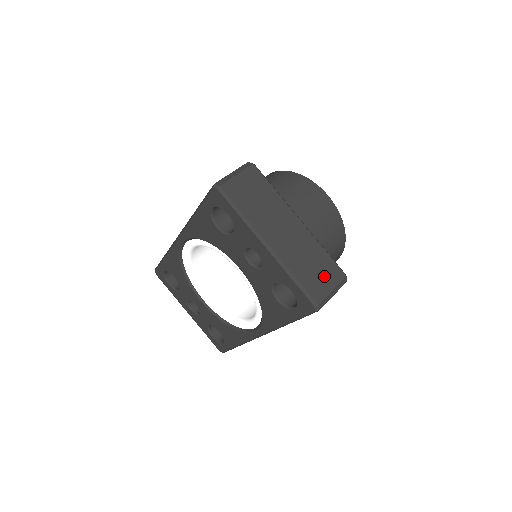
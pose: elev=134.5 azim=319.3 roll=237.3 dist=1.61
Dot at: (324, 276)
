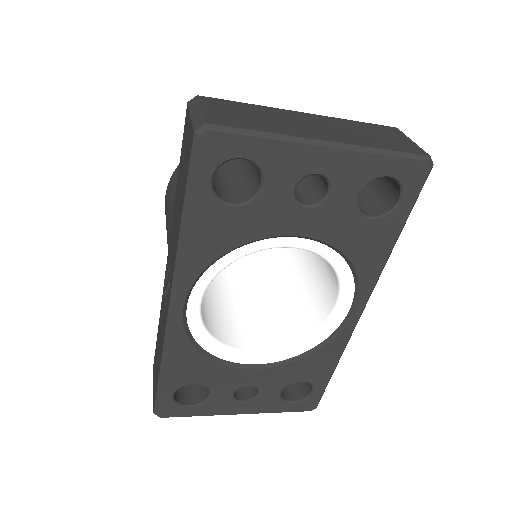
Dot at: (391, 136)
